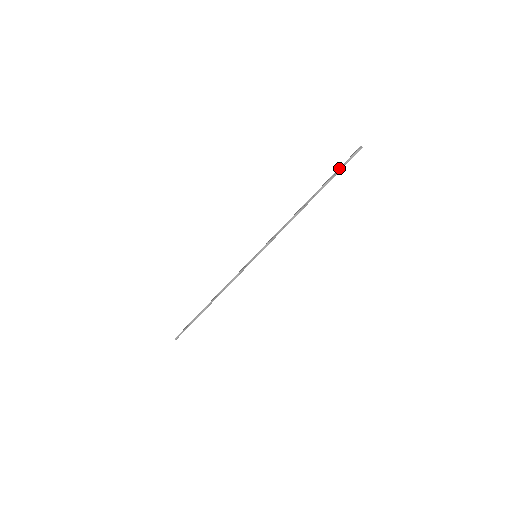
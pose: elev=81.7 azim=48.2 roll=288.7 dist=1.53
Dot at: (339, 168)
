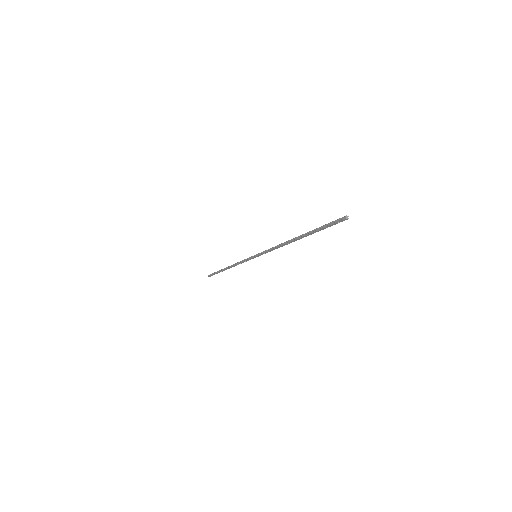
Dot at: (324, 225)
